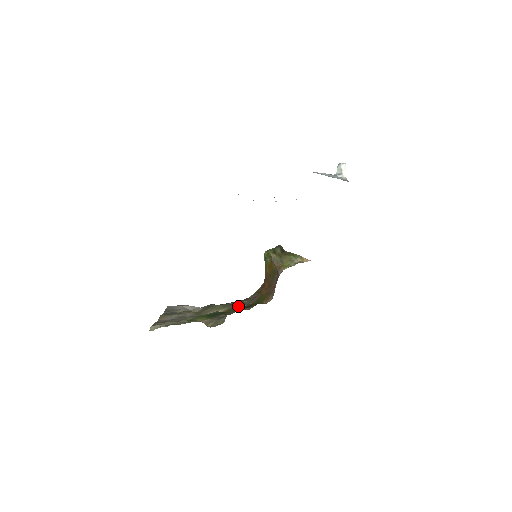
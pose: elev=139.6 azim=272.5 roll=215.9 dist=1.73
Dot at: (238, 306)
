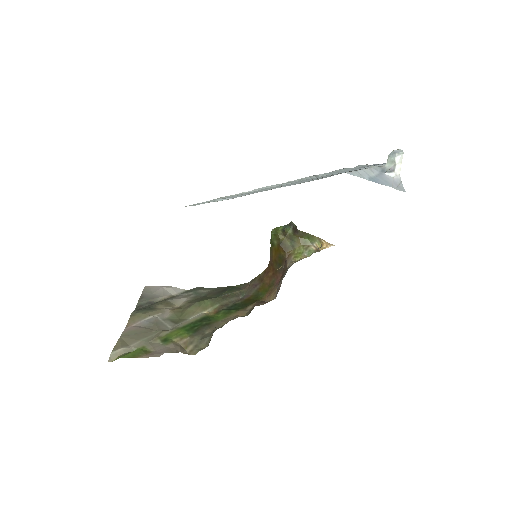
Dot at: (232, 300)
